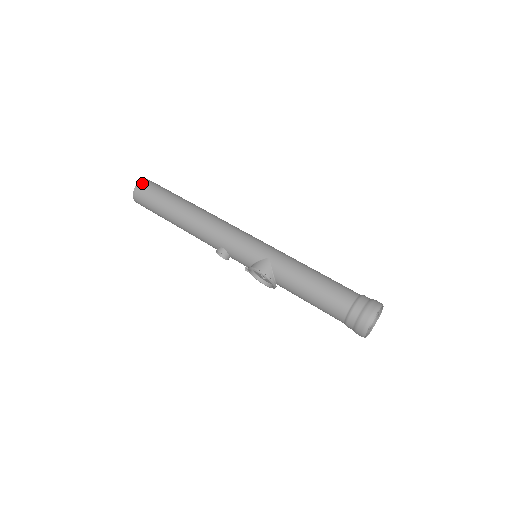
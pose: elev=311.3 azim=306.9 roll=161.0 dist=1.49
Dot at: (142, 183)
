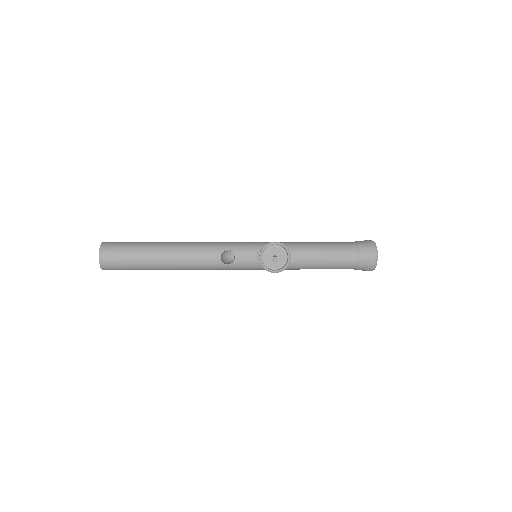
Dot at: occluded
